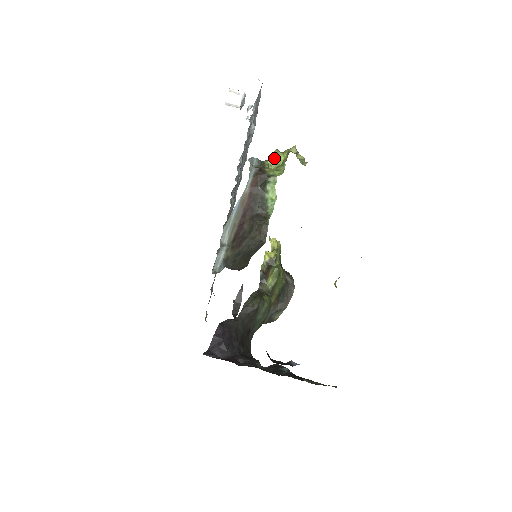
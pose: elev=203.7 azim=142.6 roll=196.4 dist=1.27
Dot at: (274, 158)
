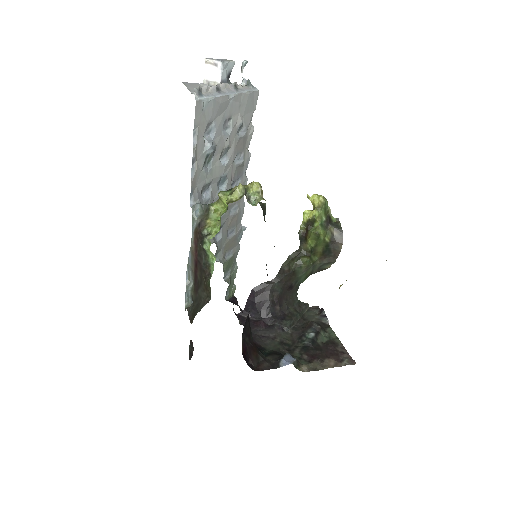
Dot at: (220, 201)
